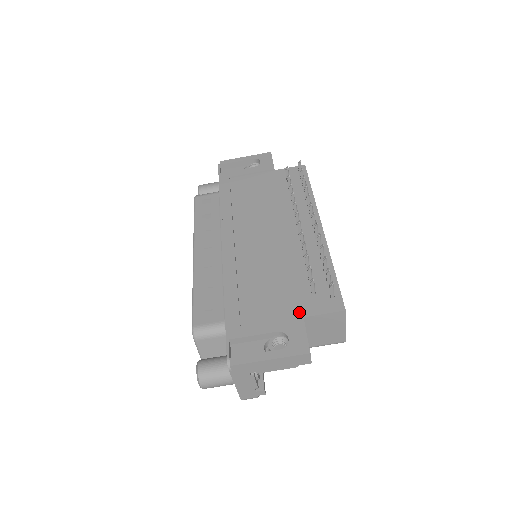
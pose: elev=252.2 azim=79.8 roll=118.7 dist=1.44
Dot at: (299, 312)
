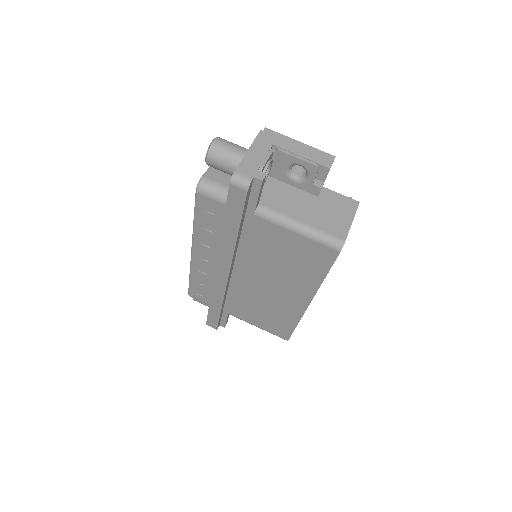
Dot at: occluded
